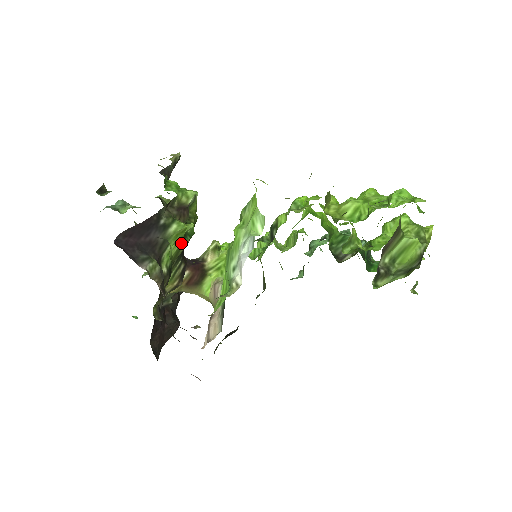
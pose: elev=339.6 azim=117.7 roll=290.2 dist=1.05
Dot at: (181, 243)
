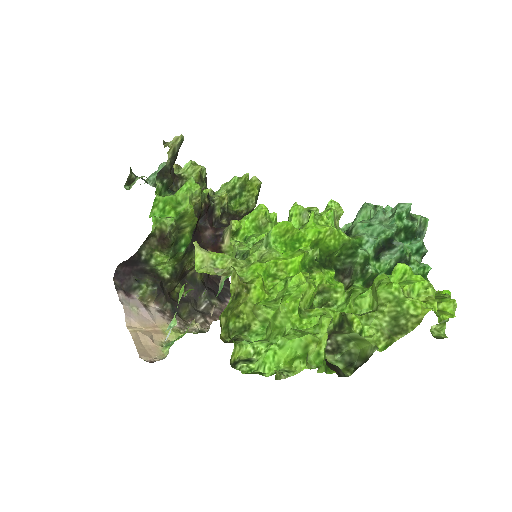
Dot at: (174, 258)
